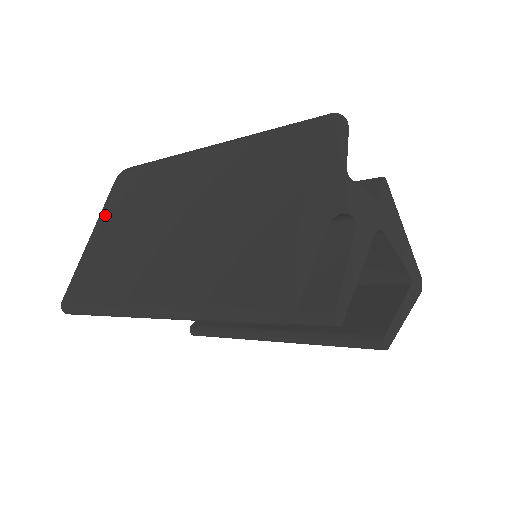
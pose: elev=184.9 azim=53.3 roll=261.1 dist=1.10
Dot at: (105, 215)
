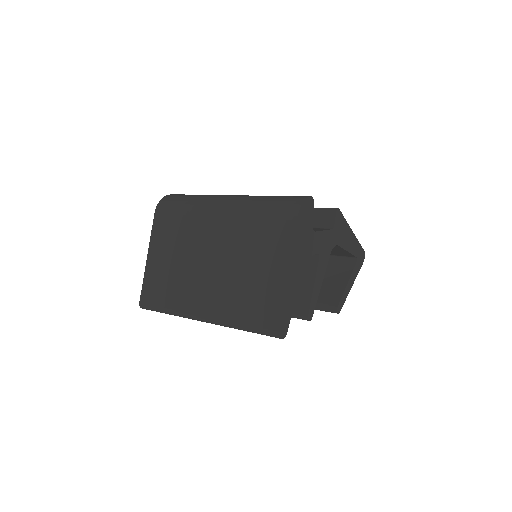
Dot at: (154, 242)
